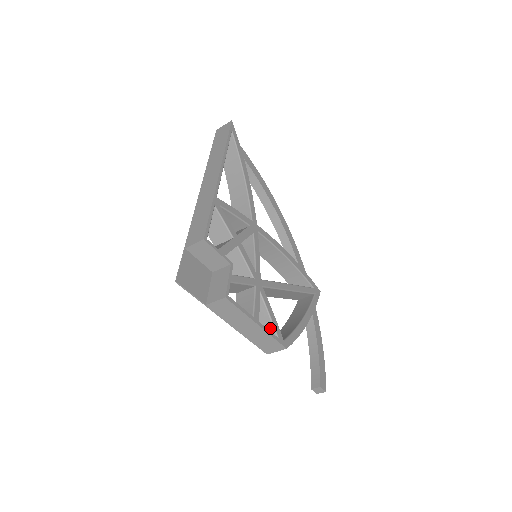
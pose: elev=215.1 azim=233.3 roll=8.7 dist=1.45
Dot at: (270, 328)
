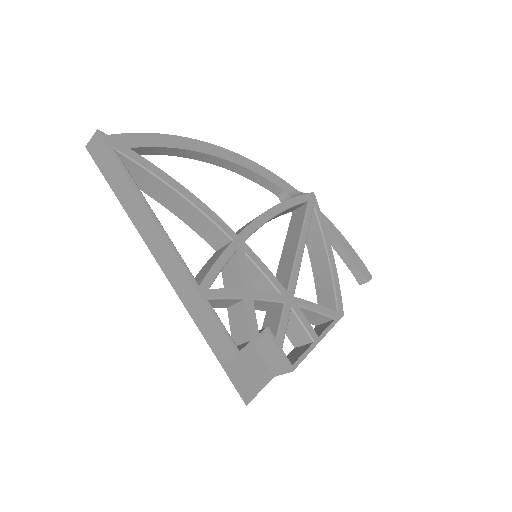
Dot at: (322, 317)
